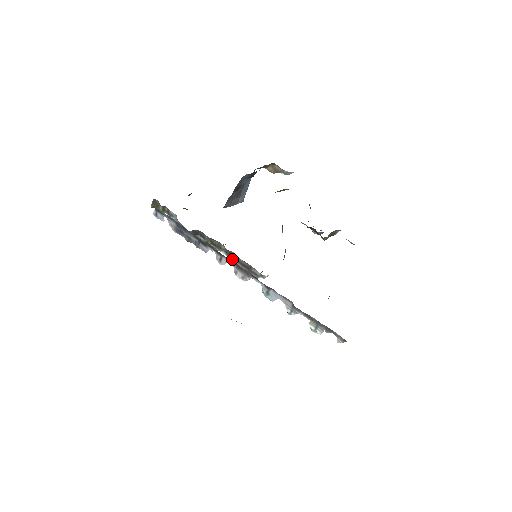
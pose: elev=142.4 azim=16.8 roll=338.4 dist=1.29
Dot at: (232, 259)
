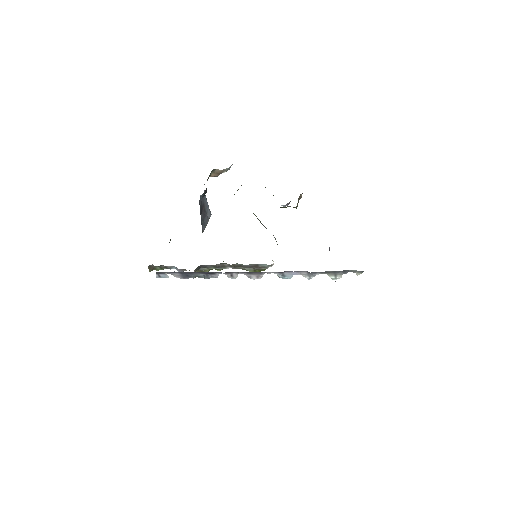
Dot at: (239, 268)
